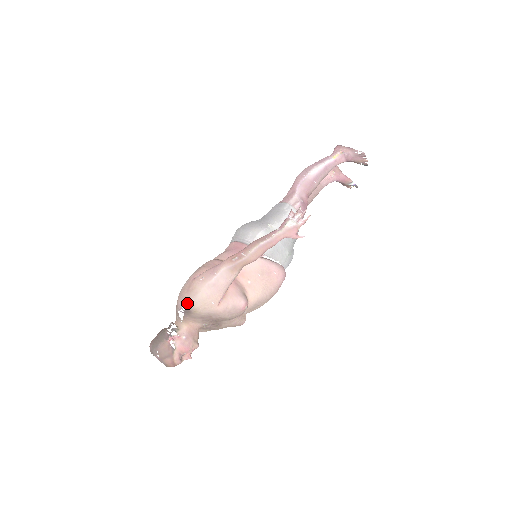
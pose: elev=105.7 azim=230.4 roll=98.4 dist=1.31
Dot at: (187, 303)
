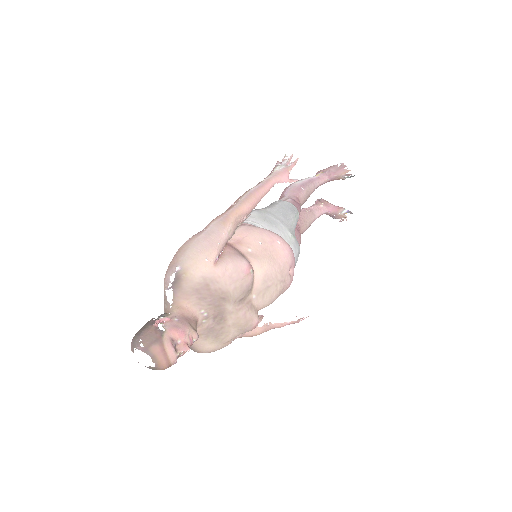
Dot at: (174, 267)
